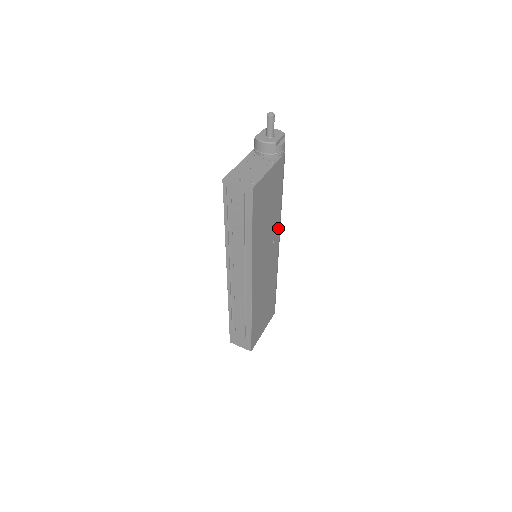
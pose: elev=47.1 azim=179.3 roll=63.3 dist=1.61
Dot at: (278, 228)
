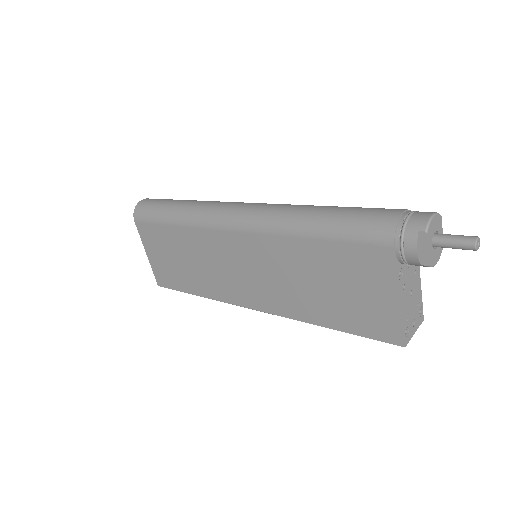
Dot at: occluded
